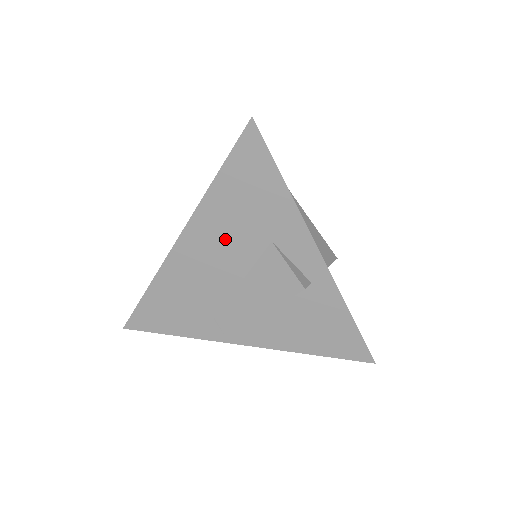
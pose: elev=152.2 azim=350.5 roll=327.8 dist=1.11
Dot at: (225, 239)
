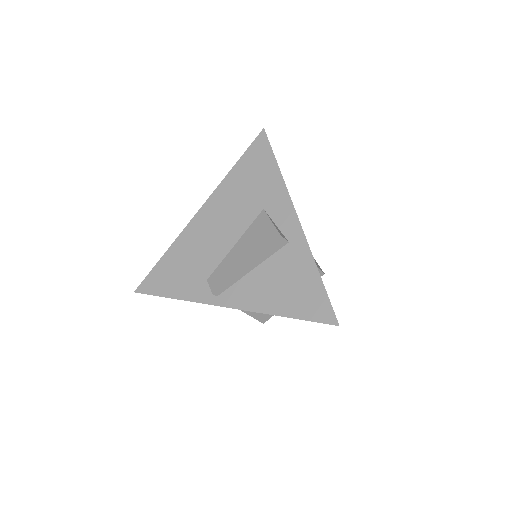
Dot at: (231, 209)
